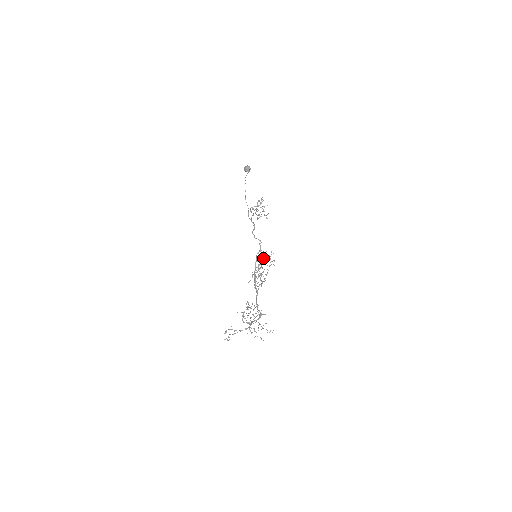
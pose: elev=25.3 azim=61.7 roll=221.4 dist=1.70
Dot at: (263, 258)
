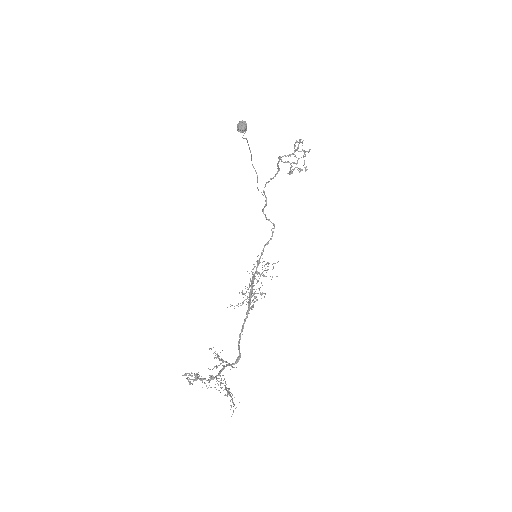
Dot at: occluded
